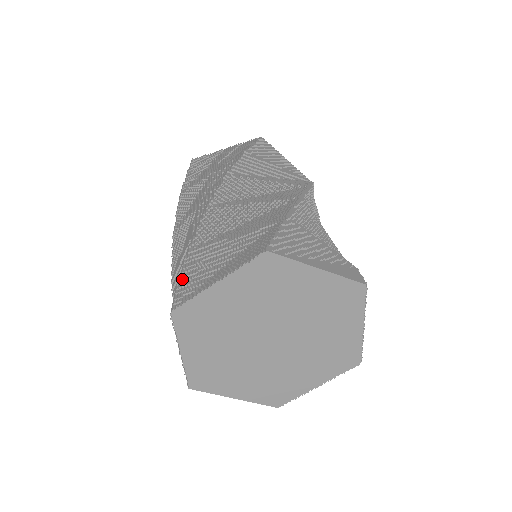
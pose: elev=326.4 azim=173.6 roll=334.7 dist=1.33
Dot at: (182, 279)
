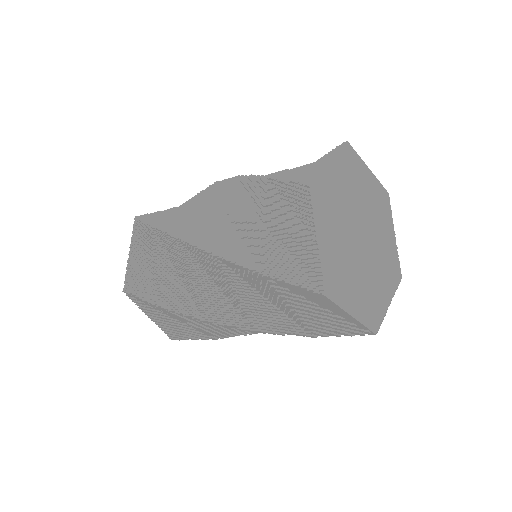
Dot at: (287, 178)
